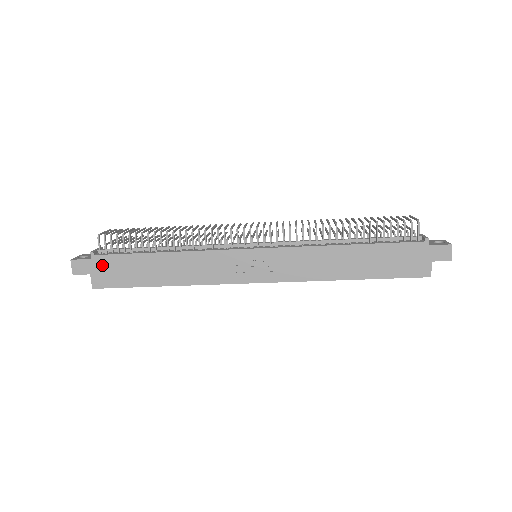
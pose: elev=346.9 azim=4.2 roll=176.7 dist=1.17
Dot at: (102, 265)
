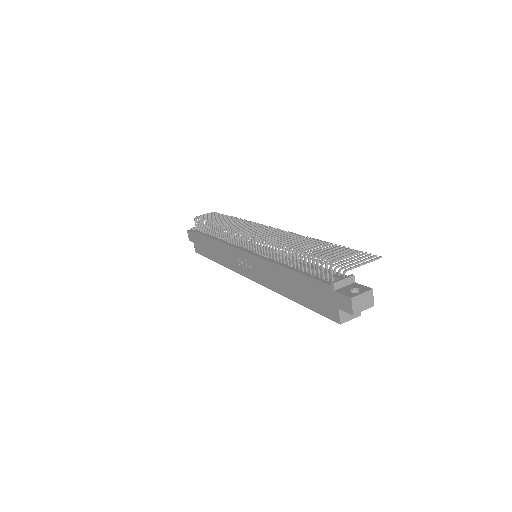
Dot at: (196, 238)
